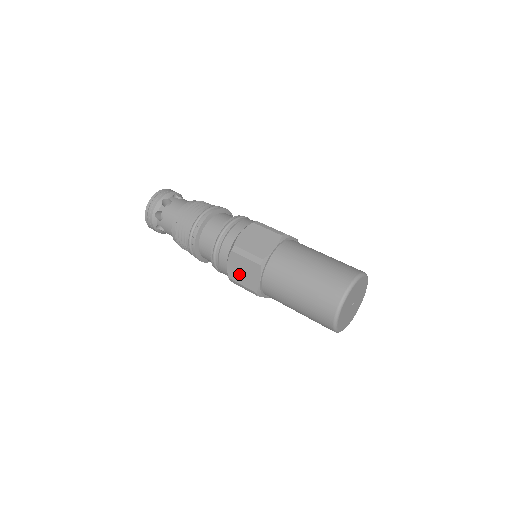
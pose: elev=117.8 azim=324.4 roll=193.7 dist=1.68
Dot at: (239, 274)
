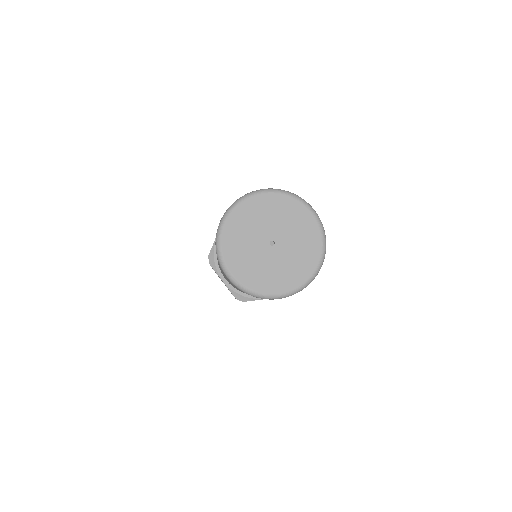
Dot at: occluded
